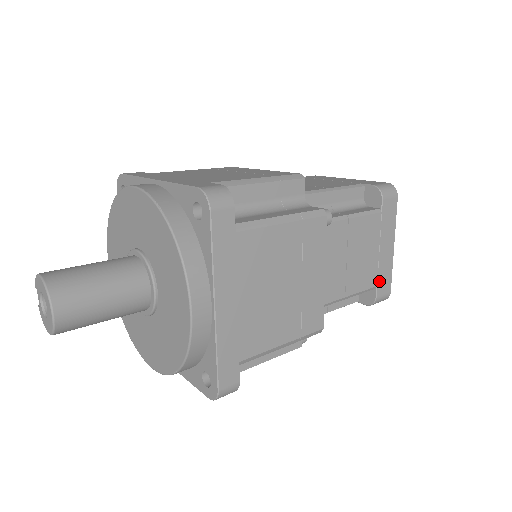
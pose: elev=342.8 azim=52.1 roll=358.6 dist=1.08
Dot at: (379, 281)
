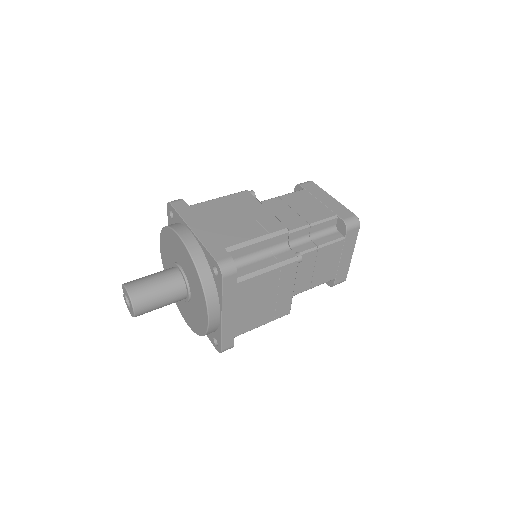
Dot at: (338, 275)
